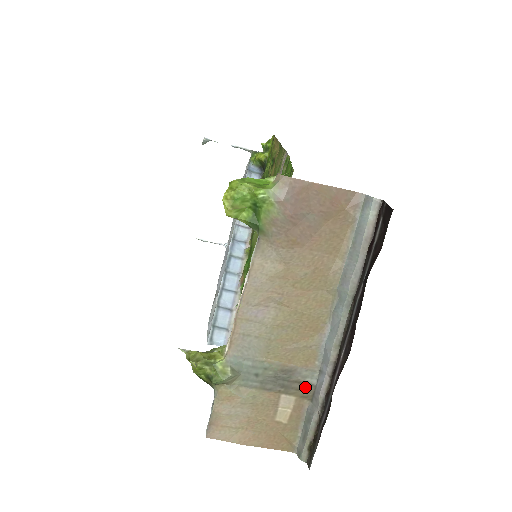
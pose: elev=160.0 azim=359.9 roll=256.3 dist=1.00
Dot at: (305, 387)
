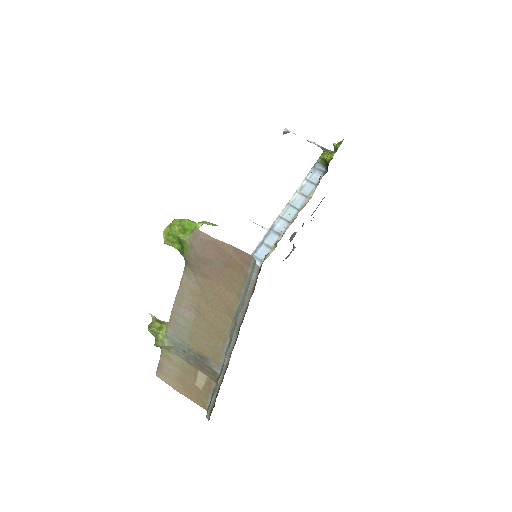
Dot at: (213, 373)
